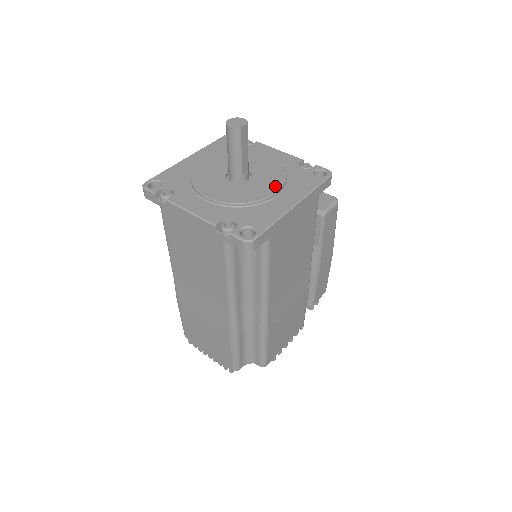
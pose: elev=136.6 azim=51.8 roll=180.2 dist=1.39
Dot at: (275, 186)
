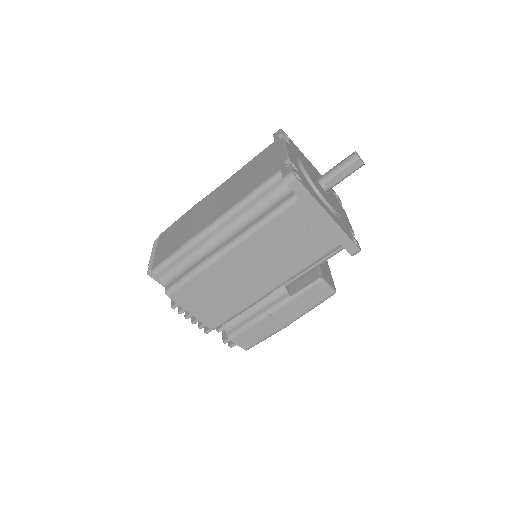
Dot at: (331, 204)
